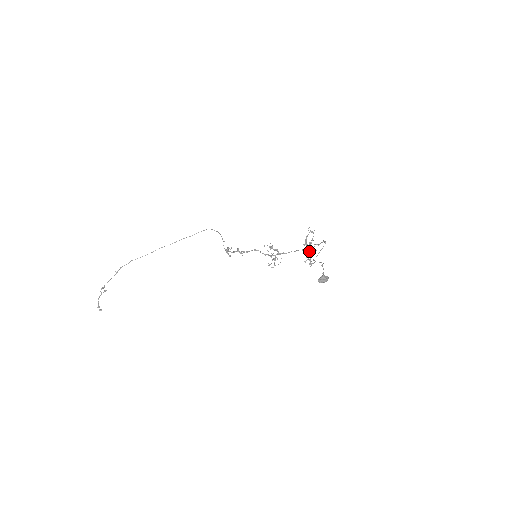
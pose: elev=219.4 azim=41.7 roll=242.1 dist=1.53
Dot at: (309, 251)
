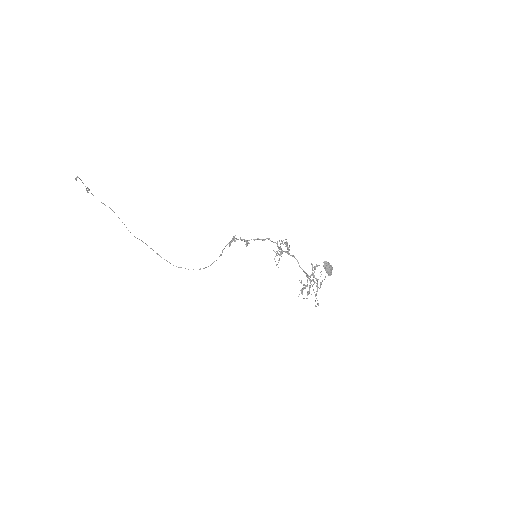
Dot at: occluded
